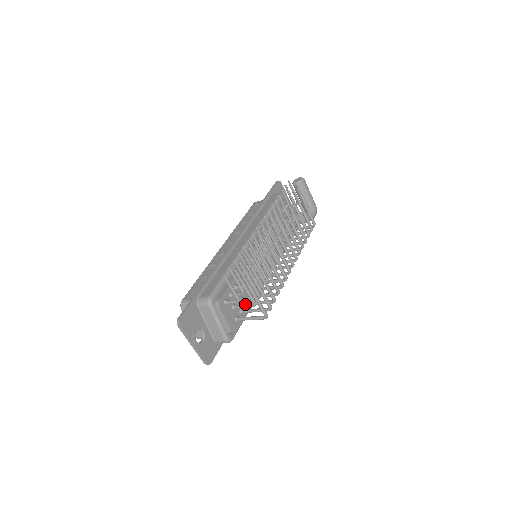
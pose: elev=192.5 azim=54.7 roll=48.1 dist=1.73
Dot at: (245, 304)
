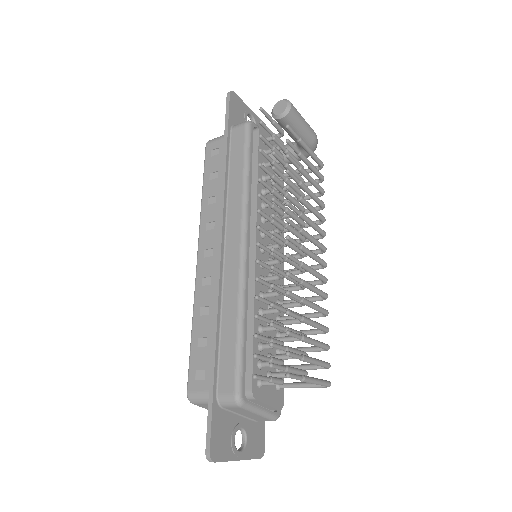
Dot at: occluded
